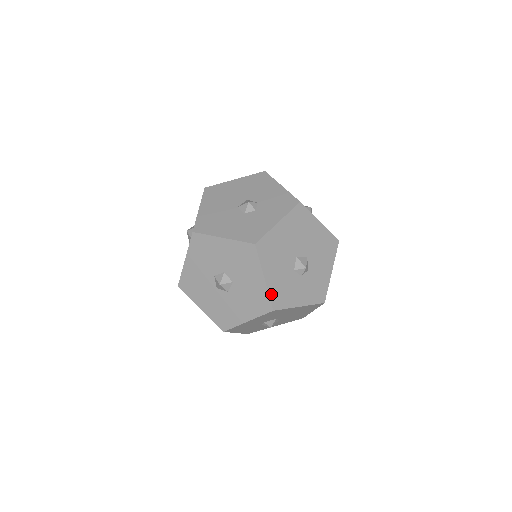
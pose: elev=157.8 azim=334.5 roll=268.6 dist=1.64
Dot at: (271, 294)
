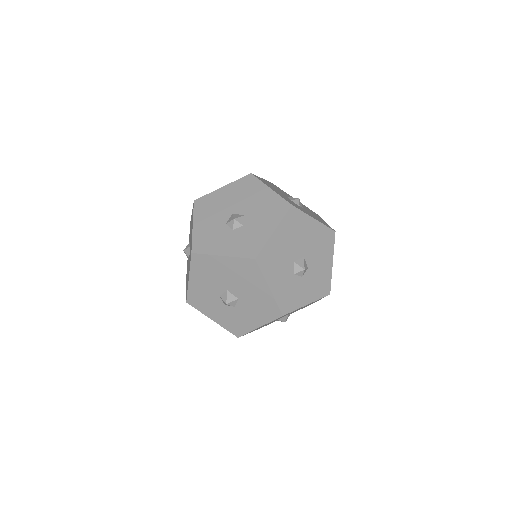
Dot at: (195, 239)
